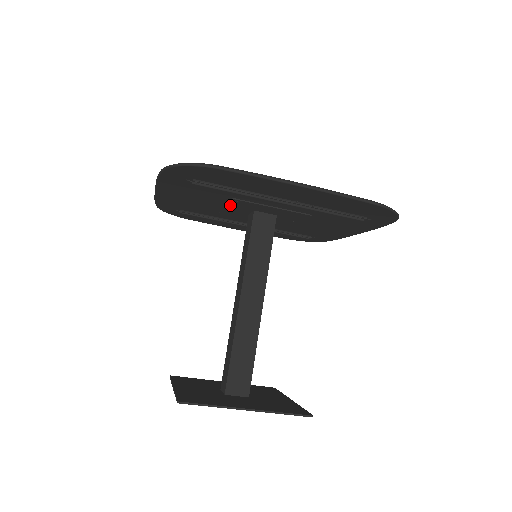
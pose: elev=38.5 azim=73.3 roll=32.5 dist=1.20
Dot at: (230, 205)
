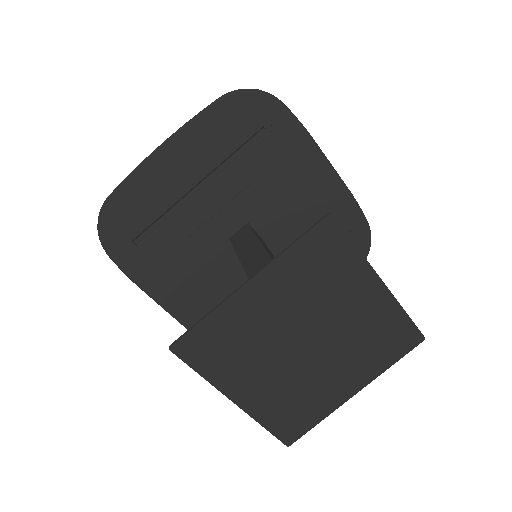
Dot at: (210, 255)
